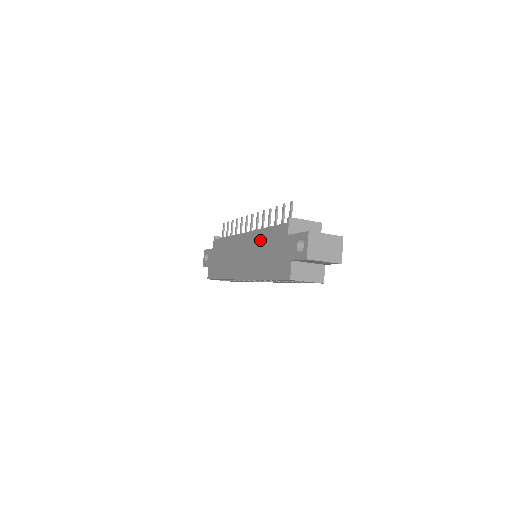
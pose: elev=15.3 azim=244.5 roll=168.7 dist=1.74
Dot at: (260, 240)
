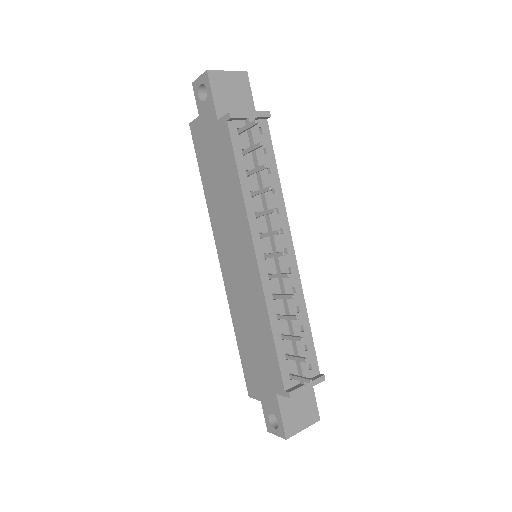
Dot at: (259, 319)
